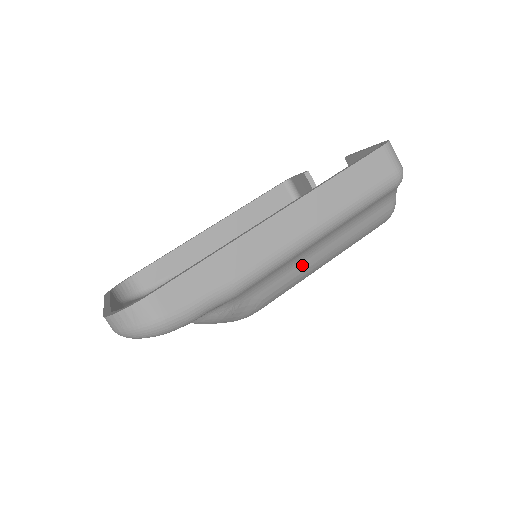
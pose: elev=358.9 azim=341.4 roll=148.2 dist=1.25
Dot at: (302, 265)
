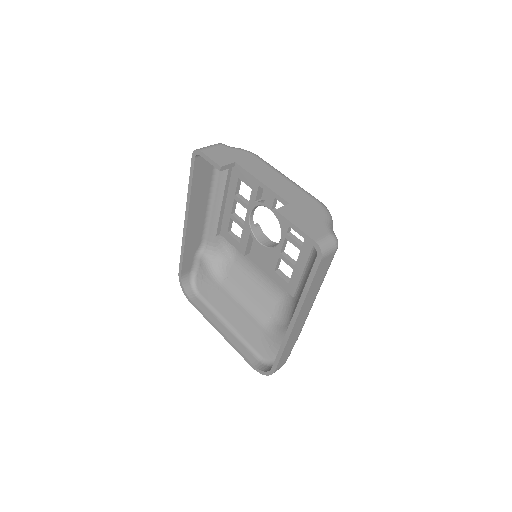
Dot at: occluded
